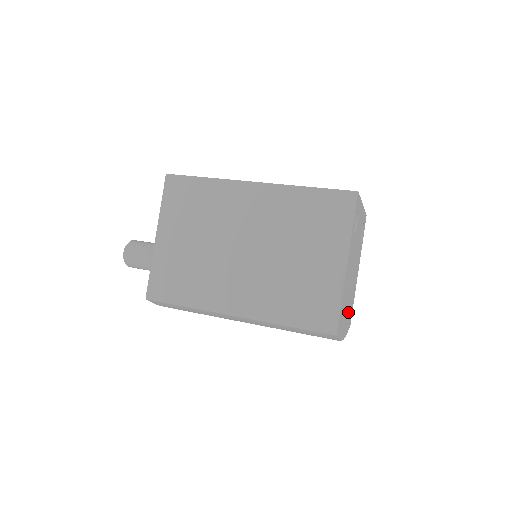
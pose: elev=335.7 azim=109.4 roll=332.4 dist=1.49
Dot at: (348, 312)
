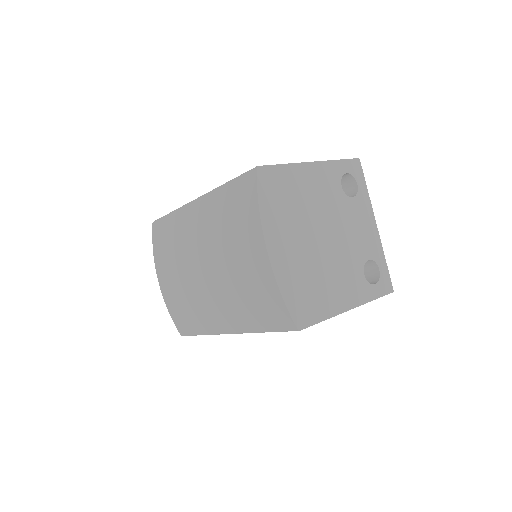
Dot at: (298, 264)
